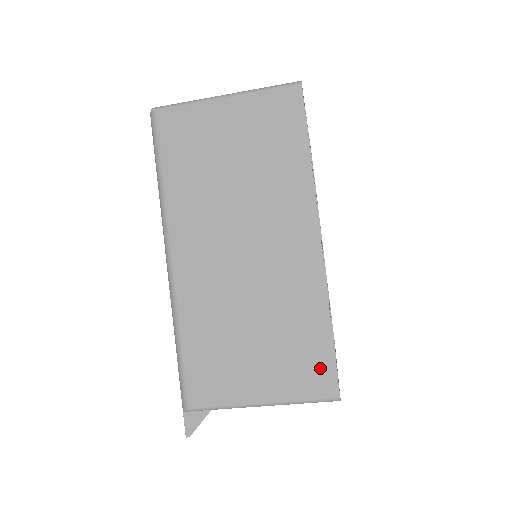
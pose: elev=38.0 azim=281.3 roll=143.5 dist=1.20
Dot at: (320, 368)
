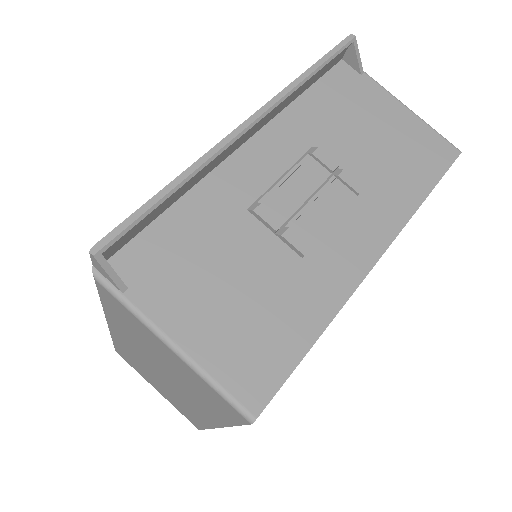
Dot at: occluded
